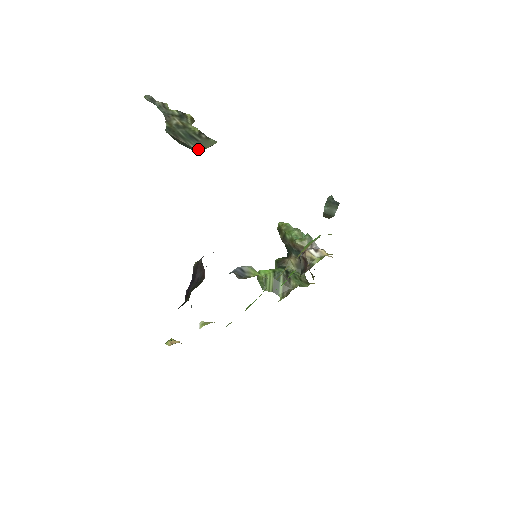
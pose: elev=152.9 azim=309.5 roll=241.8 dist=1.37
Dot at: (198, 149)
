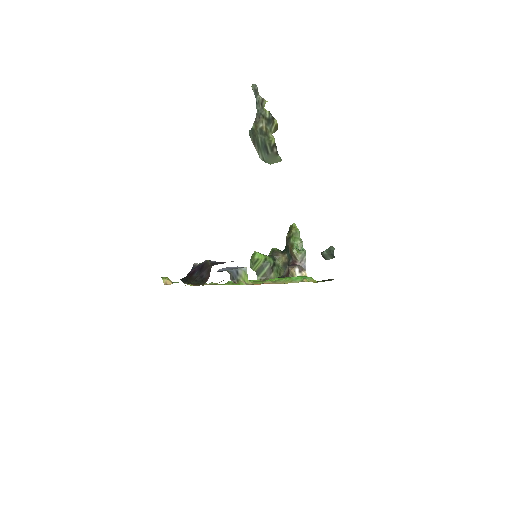
Dot at: (264, 160)
